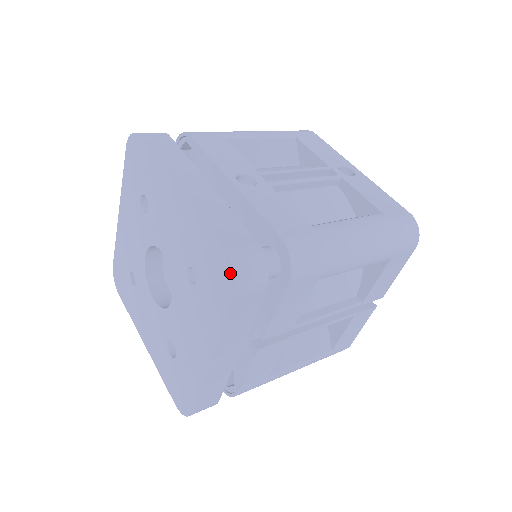
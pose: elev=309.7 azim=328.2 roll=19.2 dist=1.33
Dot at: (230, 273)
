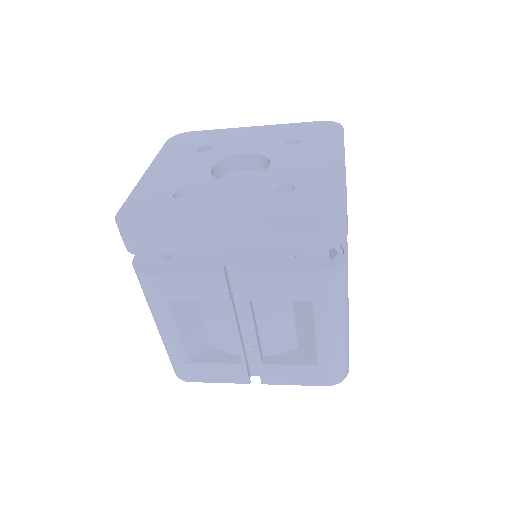
Dot at: (333, 123)
